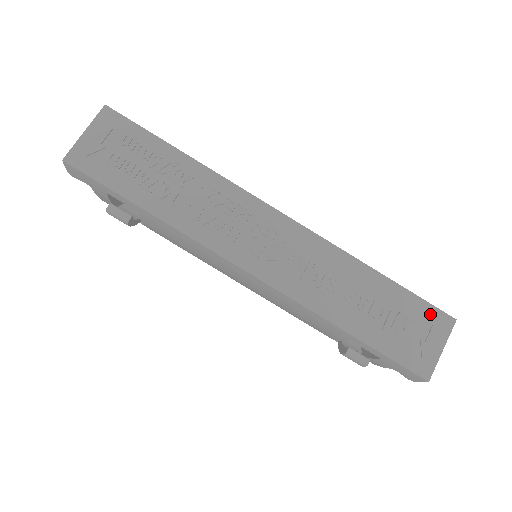
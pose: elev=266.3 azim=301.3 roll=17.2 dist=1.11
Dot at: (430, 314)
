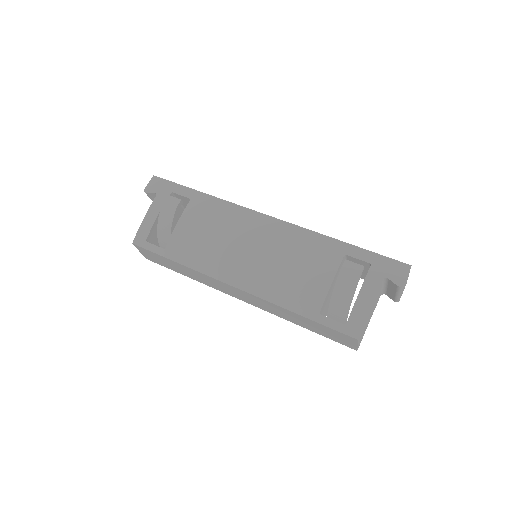
Dot at: occluded
